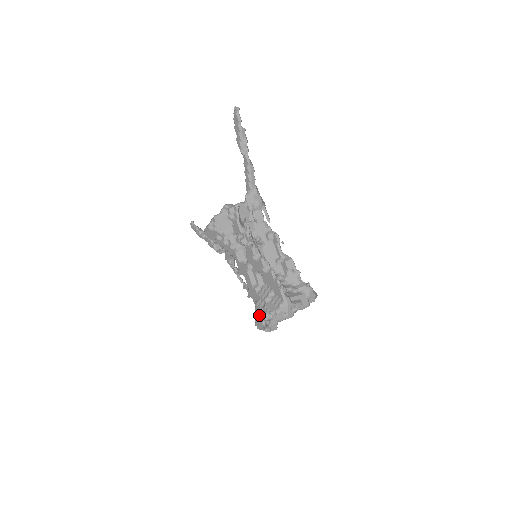
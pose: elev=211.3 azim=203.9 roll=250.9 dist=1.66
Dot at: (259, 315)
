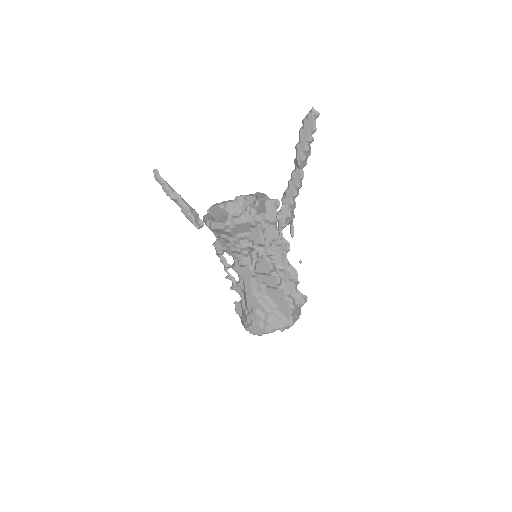
Dot at: (259, 327)
